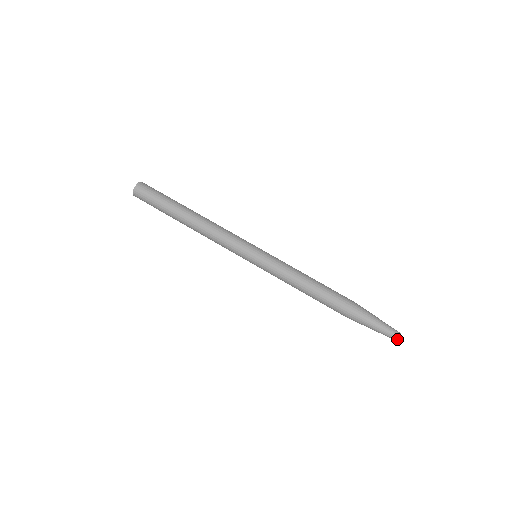
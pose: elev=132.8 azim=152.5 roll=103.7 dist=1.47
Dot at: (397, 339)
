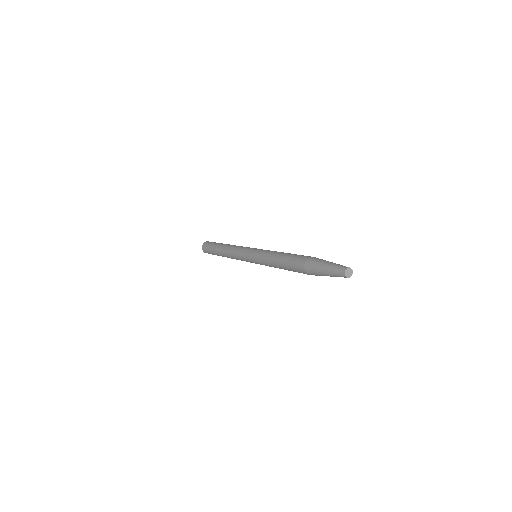
Dot at: (344, 273)
